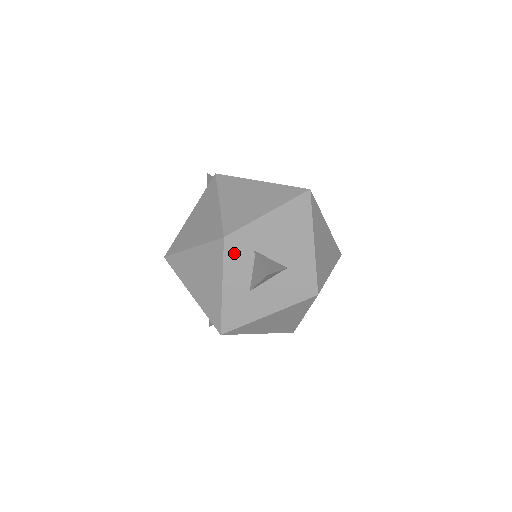
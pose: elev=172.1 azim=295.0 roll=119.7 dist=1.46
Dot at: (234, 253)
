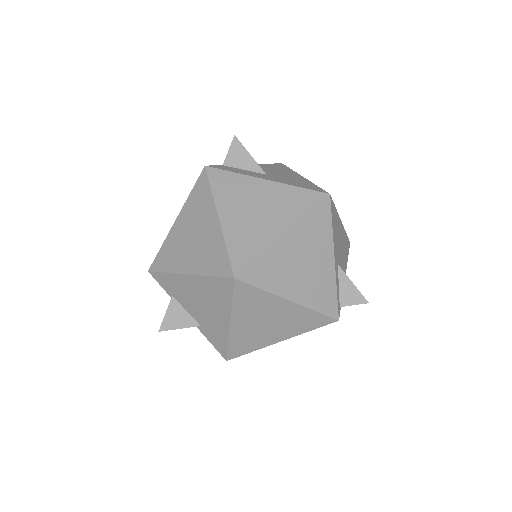
Dot at: occluded
